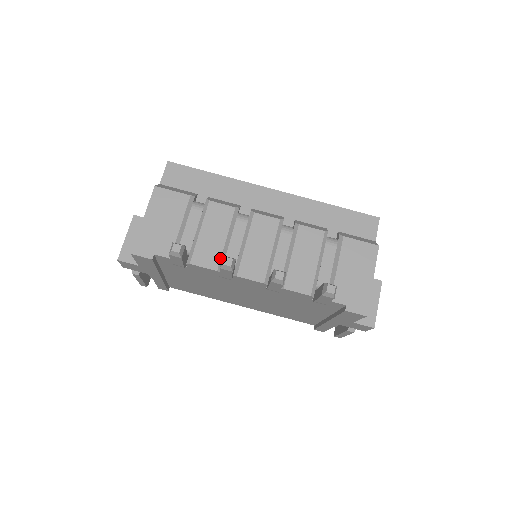
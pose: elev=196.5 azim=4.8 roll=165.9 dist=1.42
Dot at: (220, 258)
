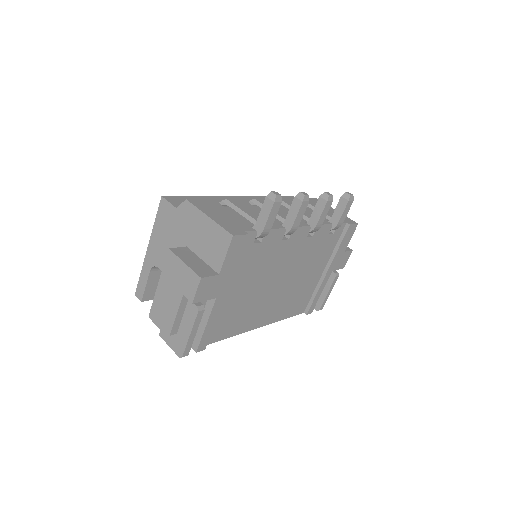
Dot at: (276, 222)
